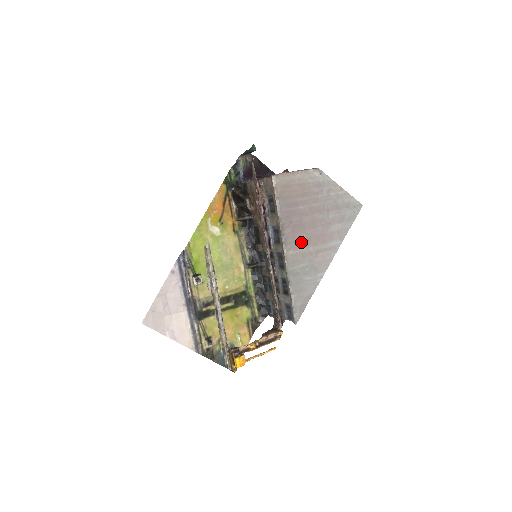
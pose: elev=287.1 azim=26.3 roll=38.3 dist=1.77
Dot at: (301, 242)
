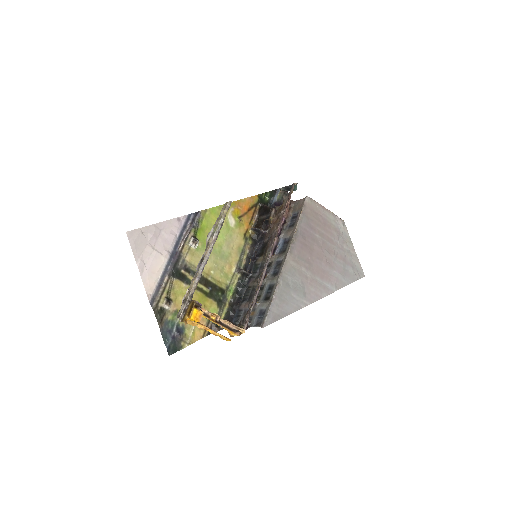
Dot at: (304, 261)
